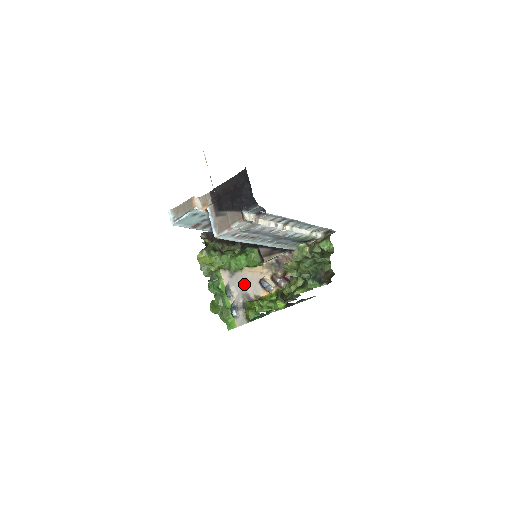
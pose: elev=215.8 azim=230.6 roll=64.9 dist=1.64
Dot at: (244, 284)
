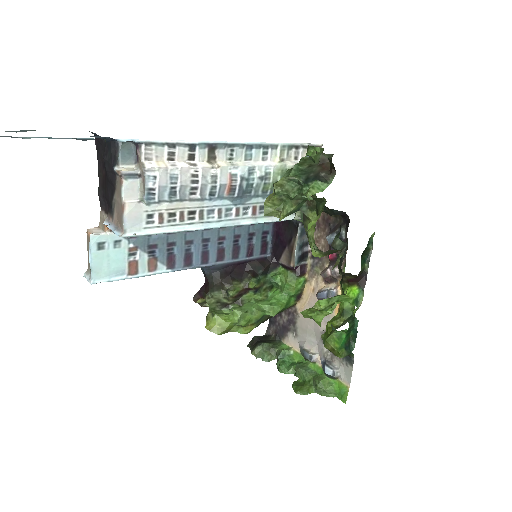
Dot at: (312, 326)
